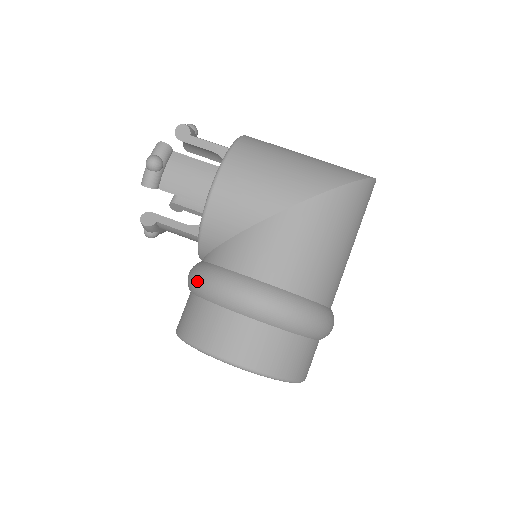
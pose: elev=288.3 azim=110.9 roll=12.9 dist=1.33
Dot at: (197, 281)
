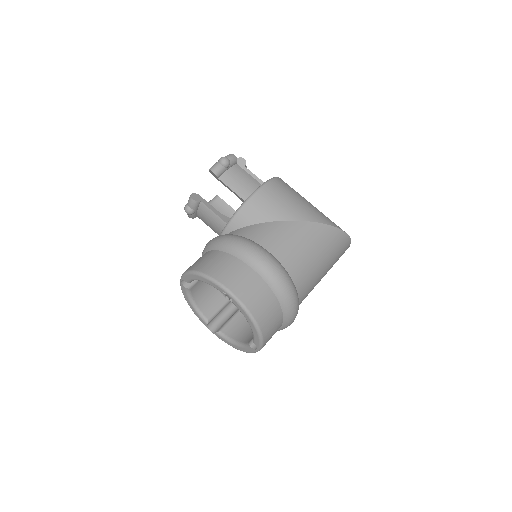
Dot at: (222, 239)
